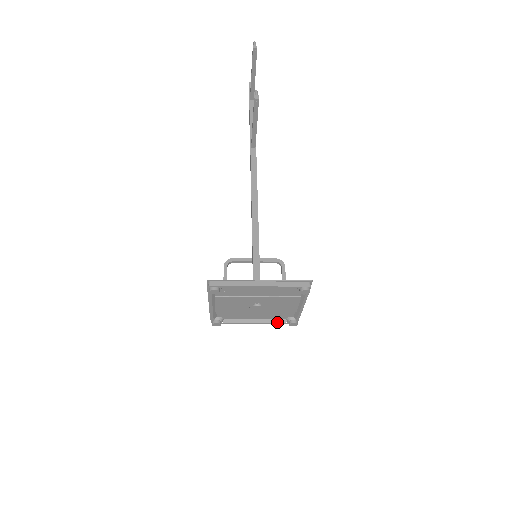
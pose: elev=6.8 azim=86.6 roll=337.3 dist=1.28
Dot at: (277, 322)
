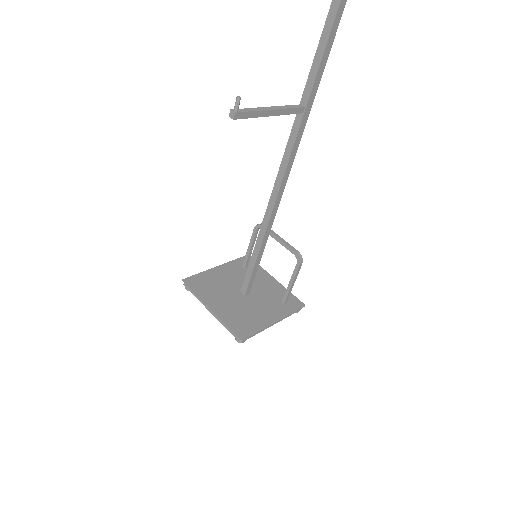
Dot at: occluded
